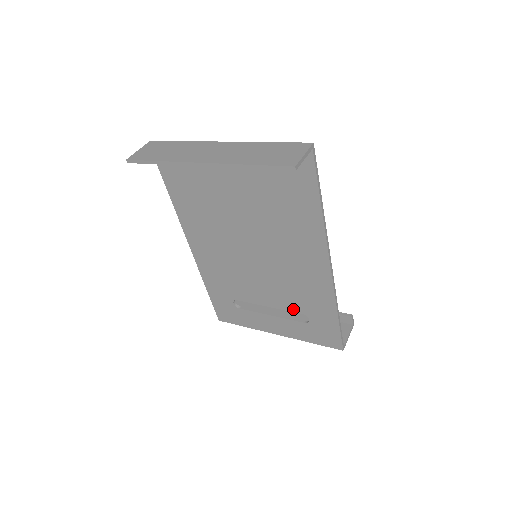
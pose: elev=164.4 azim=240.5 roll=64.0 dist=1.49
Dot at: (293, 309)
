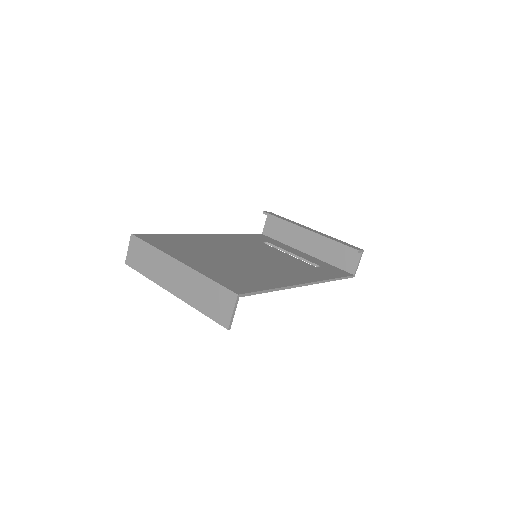
Dot at: occluded
